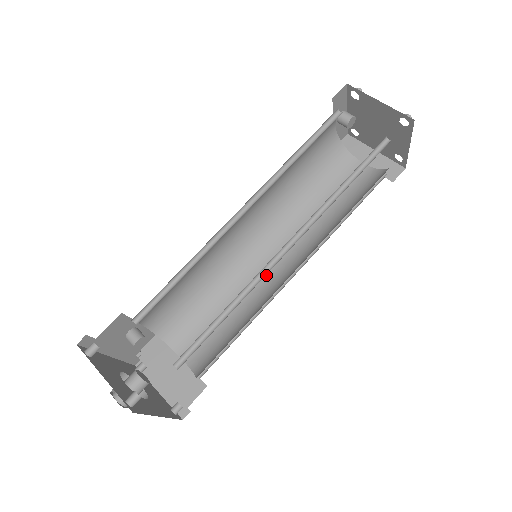
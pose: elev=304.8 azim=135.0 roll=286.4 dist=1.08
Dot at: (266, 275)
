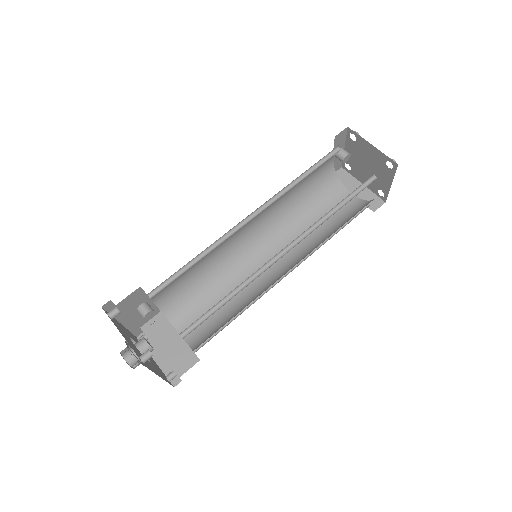
Dot at: occluded
